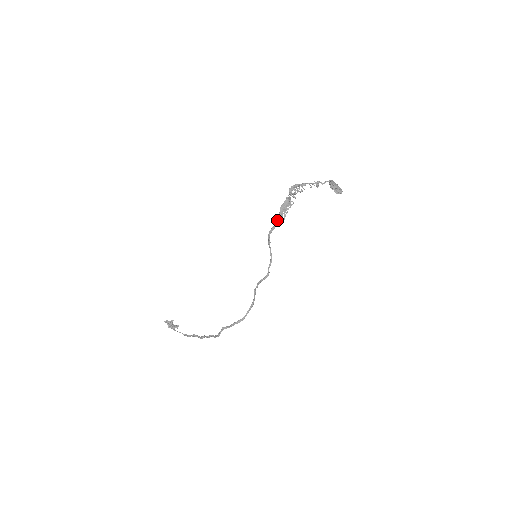
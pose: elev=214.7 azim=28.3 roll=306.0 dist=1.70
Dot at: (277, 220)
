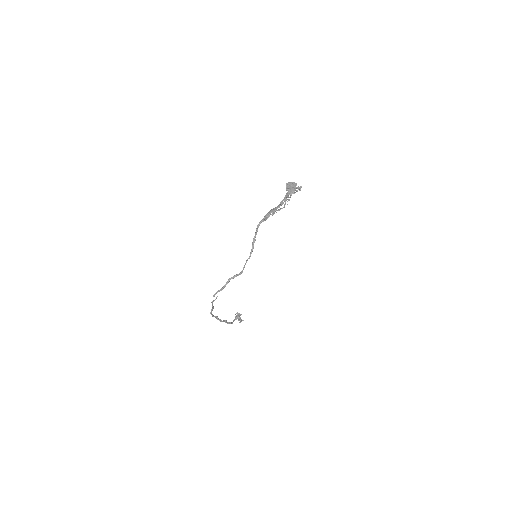
Dot at: (262, 219)
